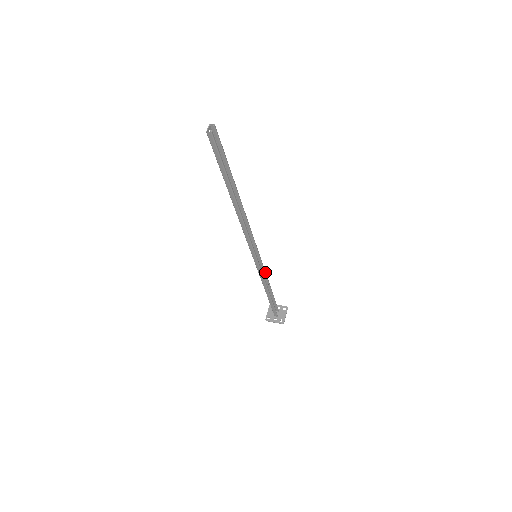
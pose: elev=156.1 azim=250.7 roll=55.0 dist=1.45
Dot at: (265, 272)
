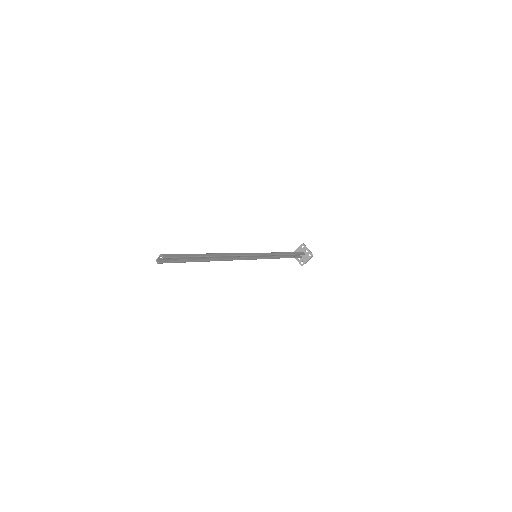
Dot at: (273, 255)
